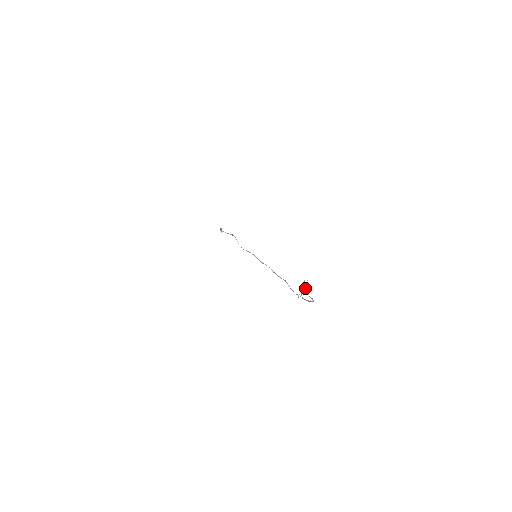
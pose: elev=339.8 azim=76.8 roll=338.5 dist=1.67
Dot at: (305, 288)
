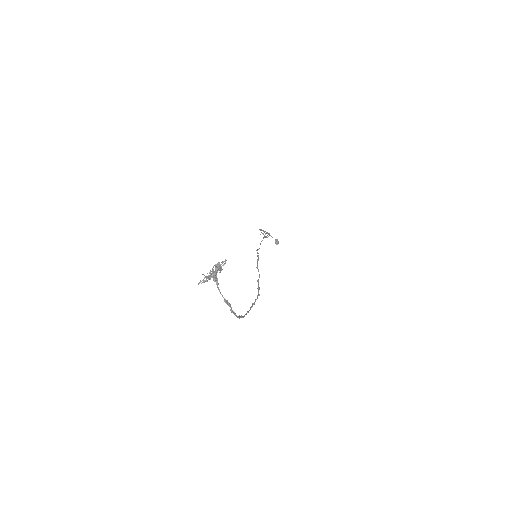
Dot at: (212, 270)
